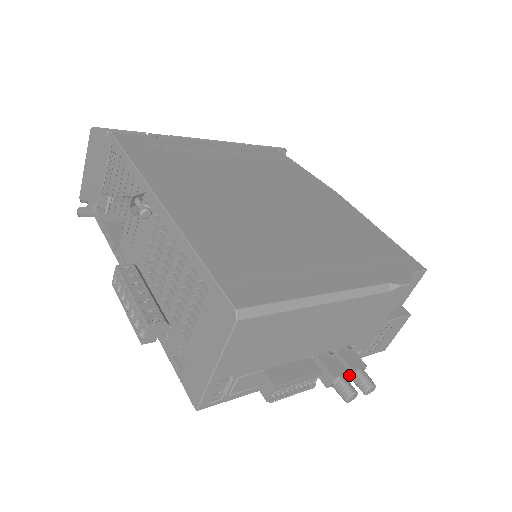
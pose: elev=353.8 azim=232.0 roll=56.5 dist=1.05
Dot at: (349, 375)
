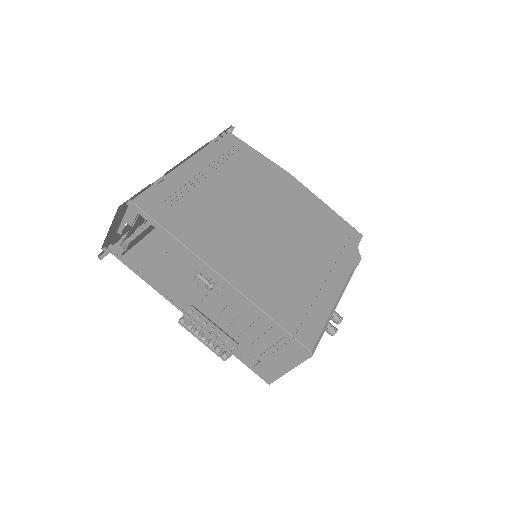
Dot at: occluded
